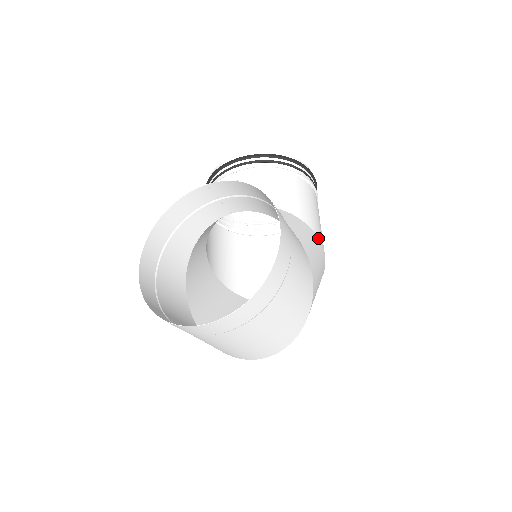
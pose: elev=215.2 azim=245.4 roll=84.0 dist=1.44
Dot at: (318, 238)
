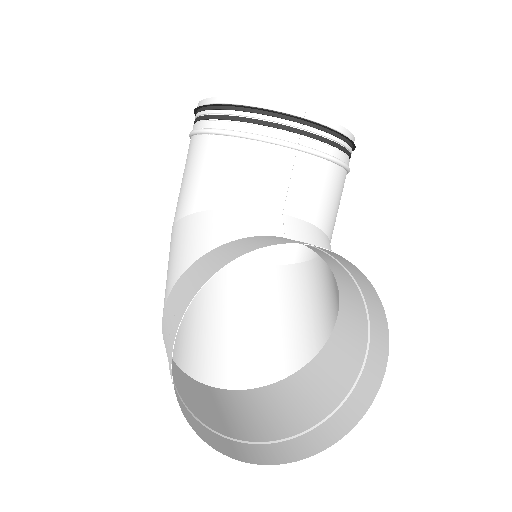
Dot at: occluded
